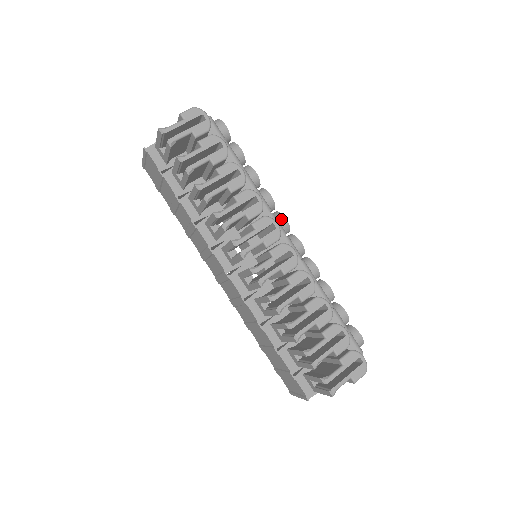
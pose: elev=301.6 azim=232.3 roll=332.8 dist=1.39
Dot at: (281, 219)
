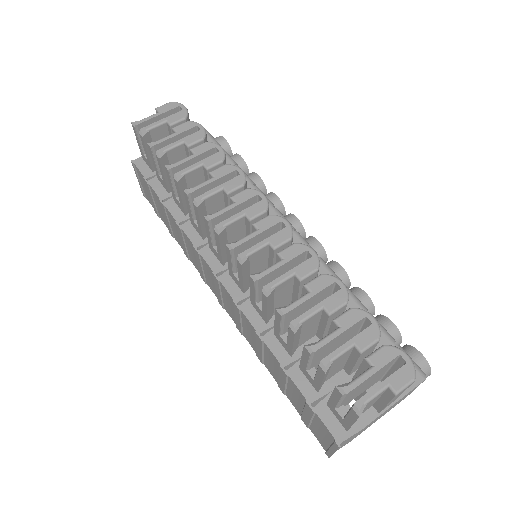
Dot at: (291, 218)
